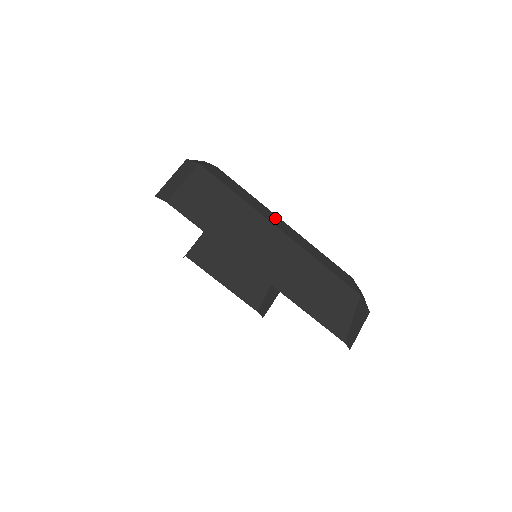
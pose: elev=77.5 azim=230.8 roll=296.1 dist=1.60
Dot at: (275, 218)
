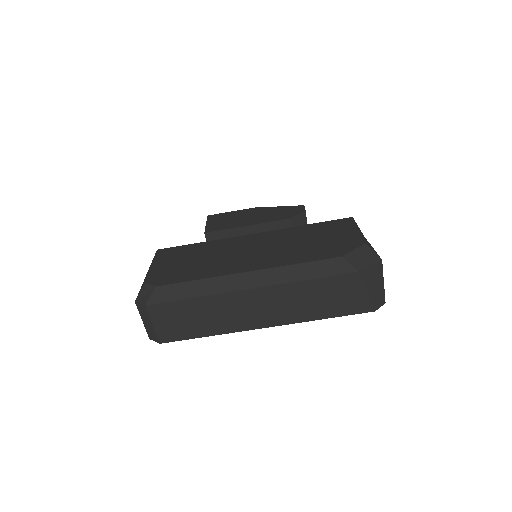
Dot at: (235, 280)
